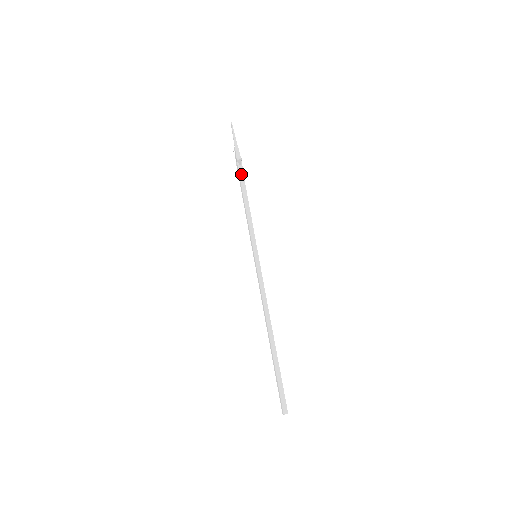
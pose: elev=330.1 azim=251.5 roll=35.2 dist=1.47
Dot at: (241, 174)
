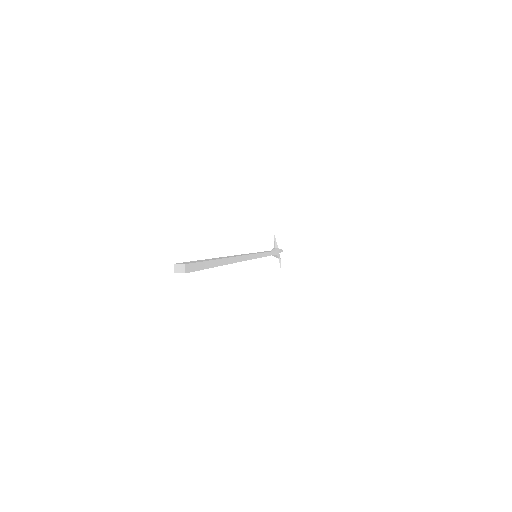
Dot at: (273, 250)
